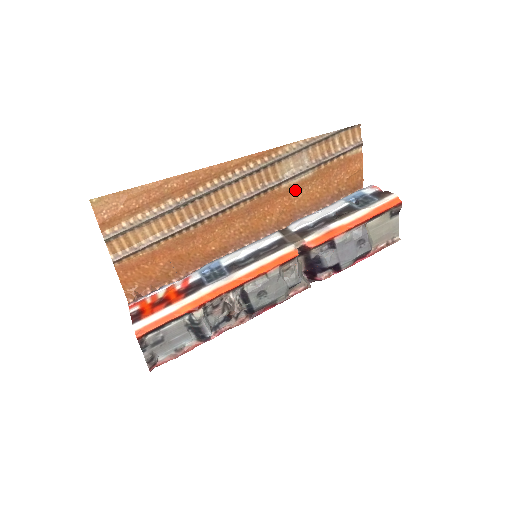
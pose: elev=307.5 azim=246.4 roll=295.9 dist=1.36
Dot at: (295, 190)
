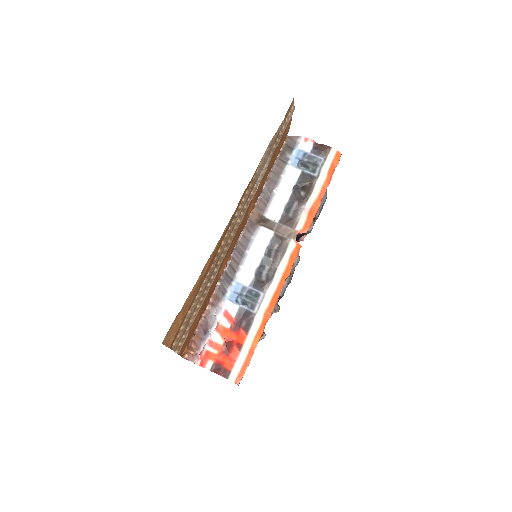
Dot at: (260, 183)
